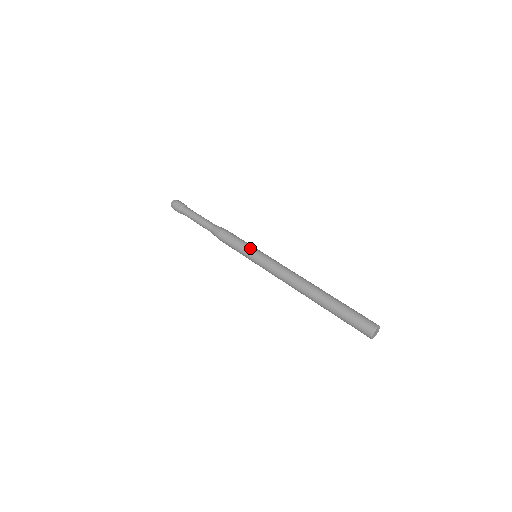
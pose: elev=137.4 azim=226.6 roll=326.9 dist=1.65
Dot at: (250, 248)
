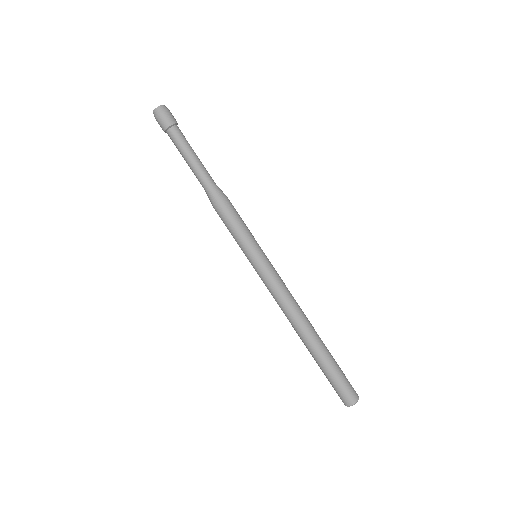
Dot at: (248, 250)
